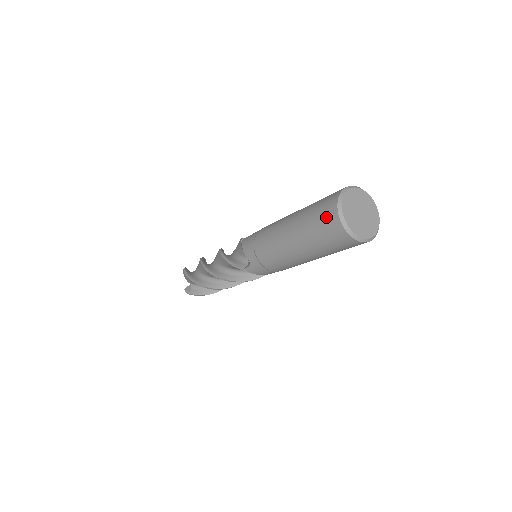
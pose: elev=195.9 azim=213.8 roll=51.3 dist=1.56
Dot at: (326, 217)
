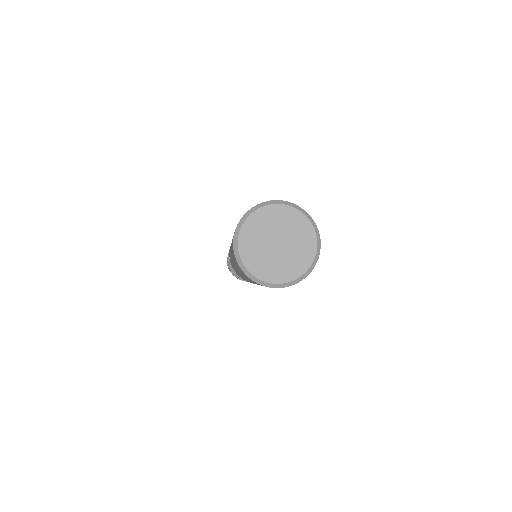
Dot at: occluded
